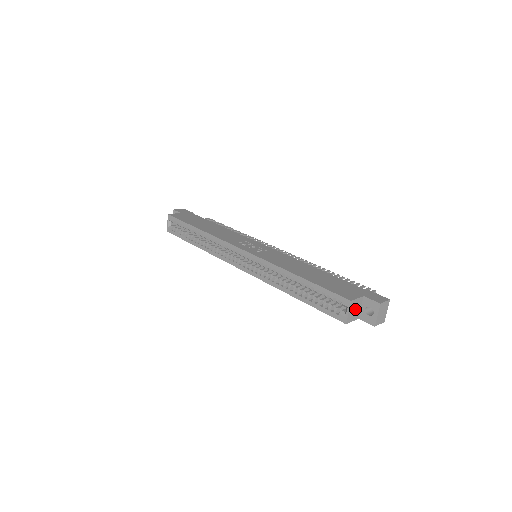
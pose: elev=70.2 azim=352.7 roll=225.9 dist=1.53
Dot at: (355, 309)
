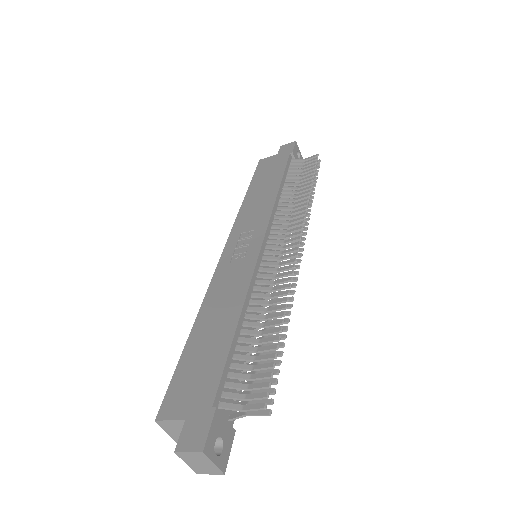
Dot at: (181, 430)
